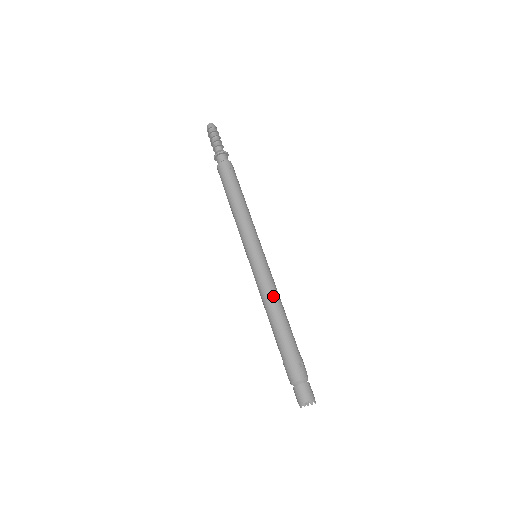
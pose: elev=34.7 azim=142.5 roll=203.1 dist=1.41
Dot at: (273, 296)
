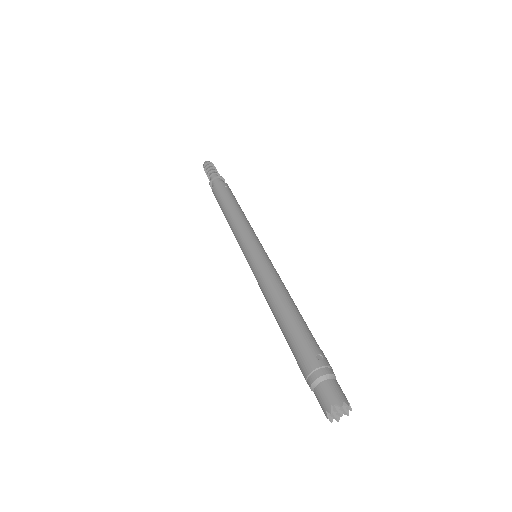
Dot at: (275, 286)
